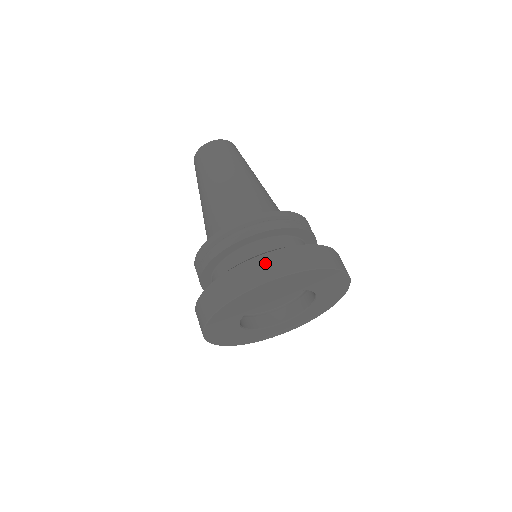
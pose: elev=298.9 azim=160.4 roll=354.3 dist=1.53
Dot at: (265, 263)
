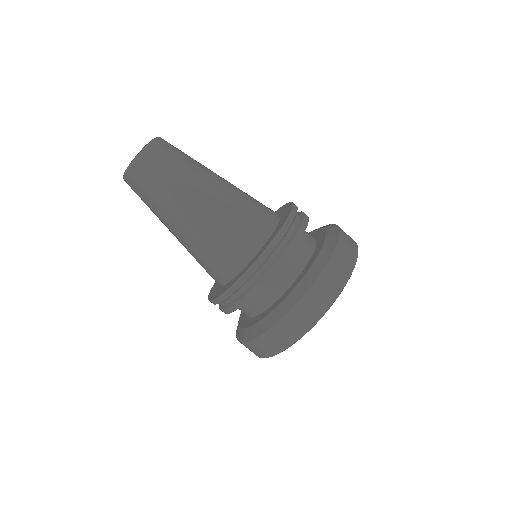
Dot at: (250, 348)
